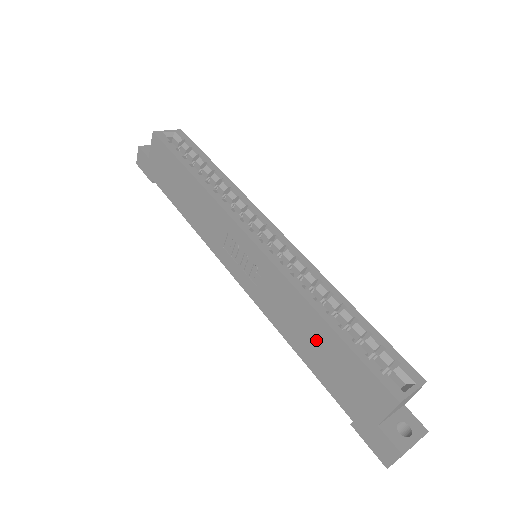
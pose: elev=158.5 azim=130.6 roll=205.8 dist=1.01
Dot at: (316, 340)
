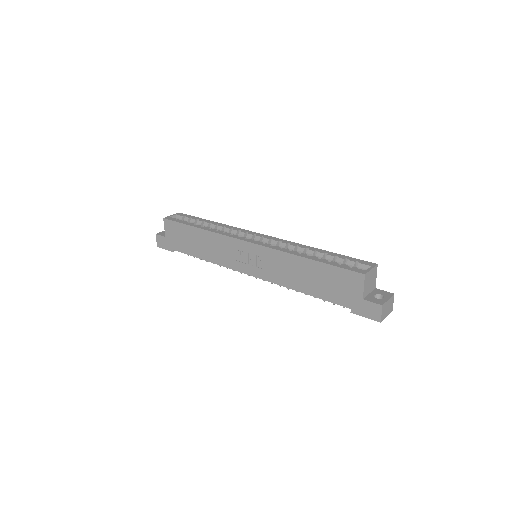
Dot at: (309, 275)
